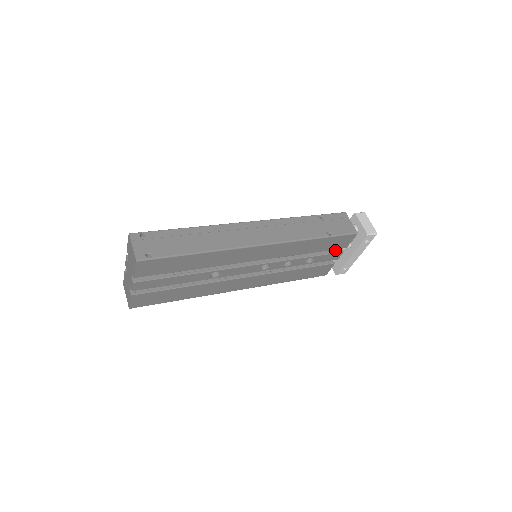
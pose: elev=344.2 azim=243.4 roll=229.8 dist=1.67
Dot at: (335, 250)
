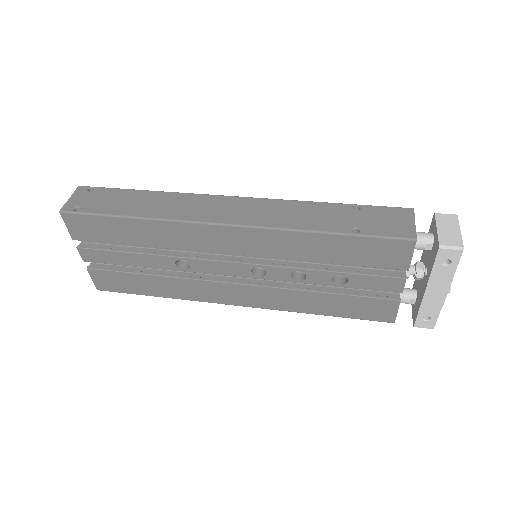
Dot at: (391, 273)
